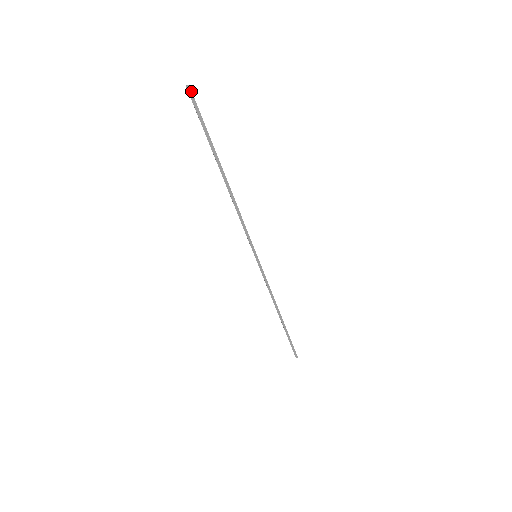
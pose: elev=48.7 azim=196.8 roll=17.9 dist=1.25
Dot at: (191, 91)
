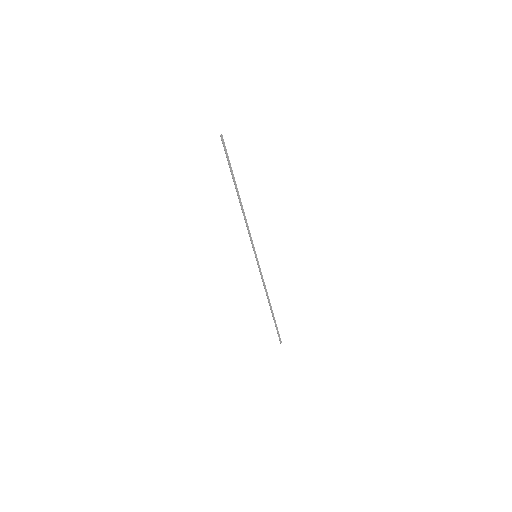
Dot at: occluded
